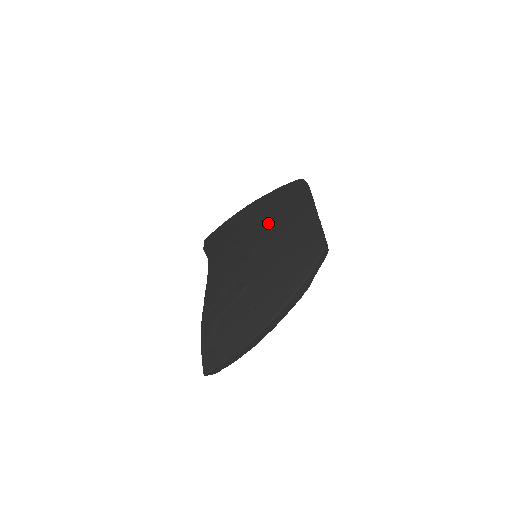
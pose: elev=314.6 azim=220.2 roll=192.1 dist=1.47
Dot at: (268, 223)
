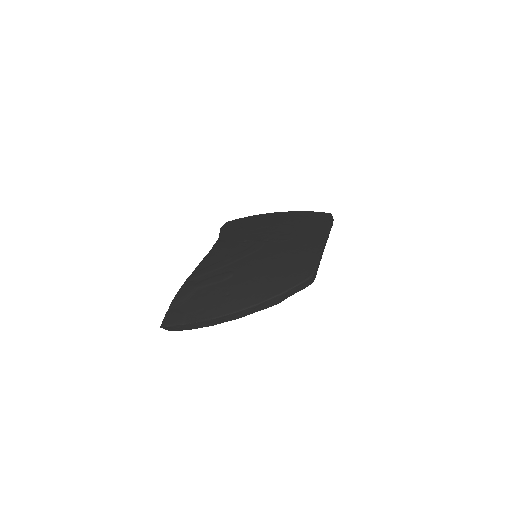
Dot at: (281, 235)
